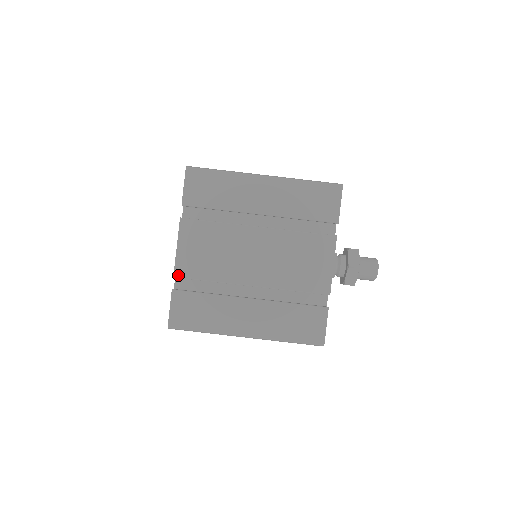
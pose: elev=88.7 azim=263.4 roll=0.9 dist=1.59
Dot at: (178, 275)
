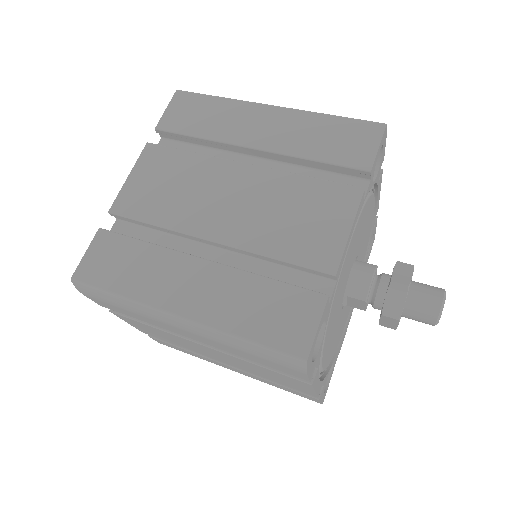
Dot at: (115, 210)
